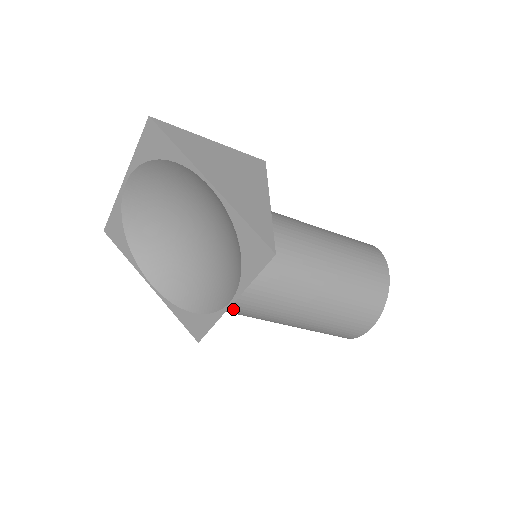
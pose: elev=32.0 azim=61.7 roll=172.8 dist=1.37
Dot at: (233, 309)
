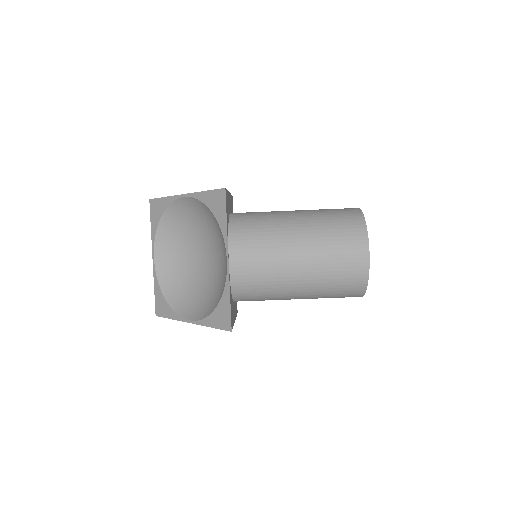
Dot at: (236, 271)
